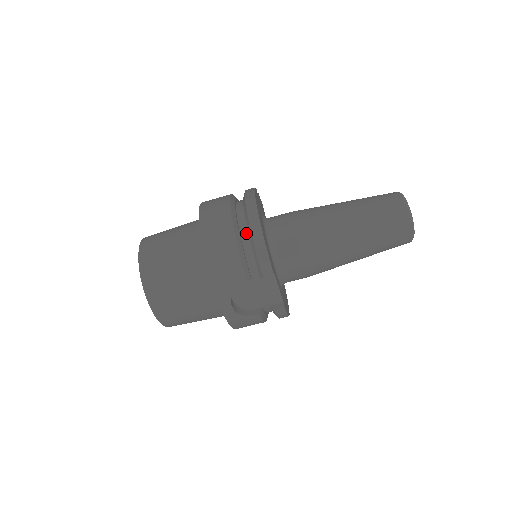
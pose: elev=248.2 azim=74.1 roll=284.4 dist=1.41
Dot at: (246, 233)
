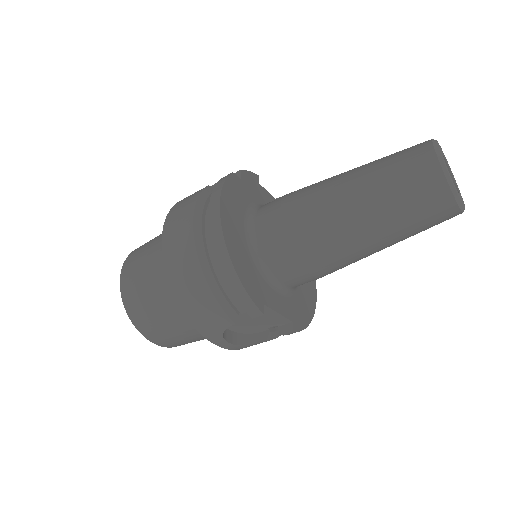
Dot at: occluded
